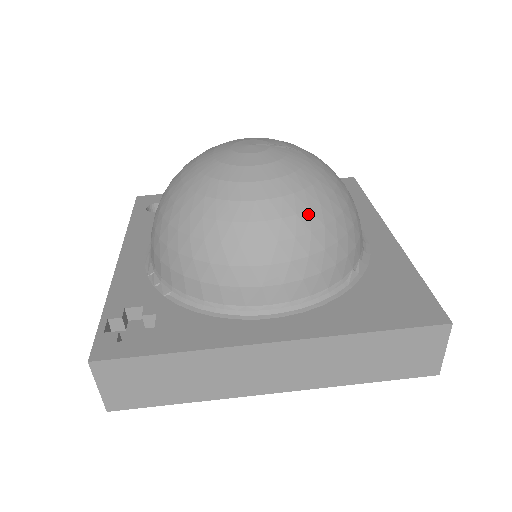
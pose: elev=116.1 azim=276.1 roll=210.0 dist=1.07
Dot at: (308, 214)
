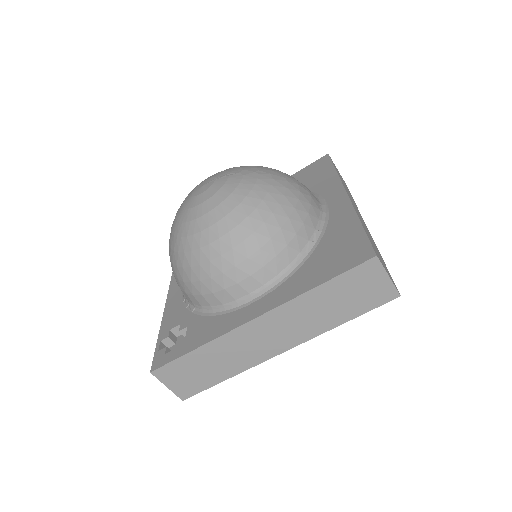
Dot at: (248, 220)
